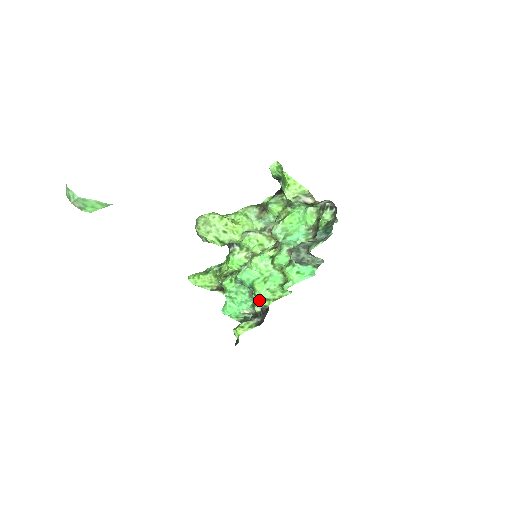
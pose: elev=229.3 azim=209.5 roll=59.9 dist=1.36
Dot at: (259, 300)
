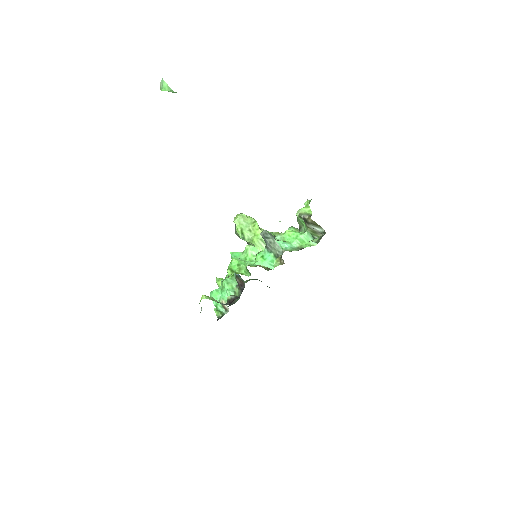
Dot at: (228, 269)
